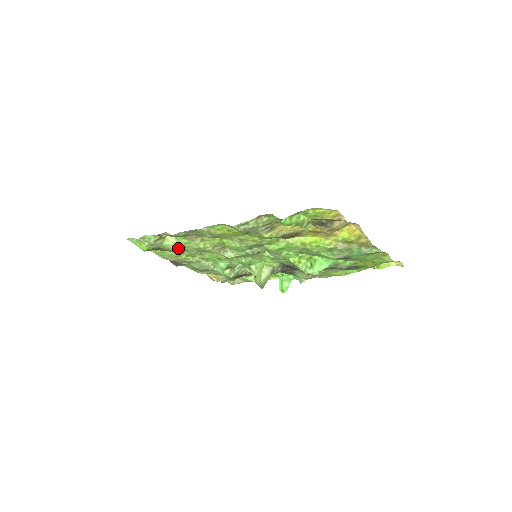
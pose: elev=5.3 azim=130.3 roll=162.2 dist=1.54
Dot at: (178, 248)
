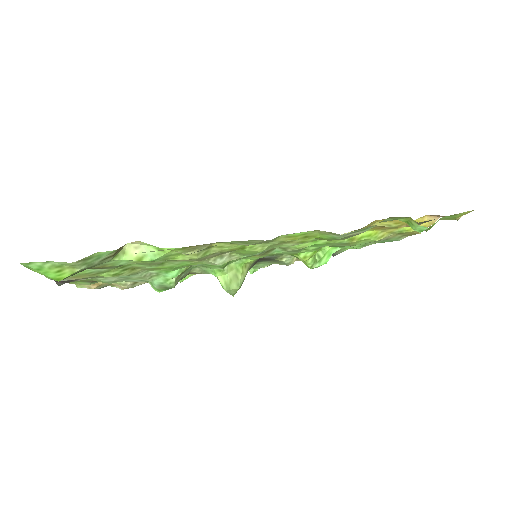
Dot at: (133, 263)
